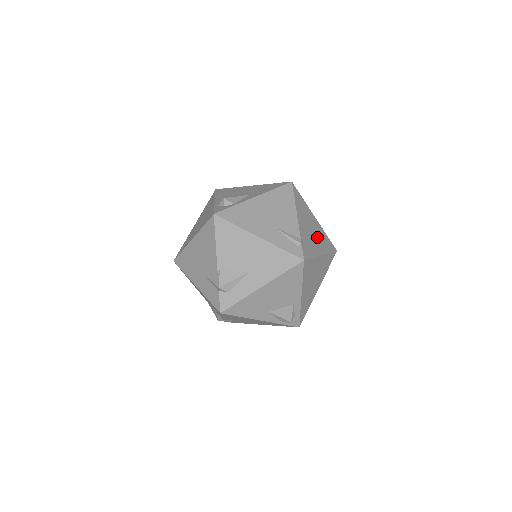
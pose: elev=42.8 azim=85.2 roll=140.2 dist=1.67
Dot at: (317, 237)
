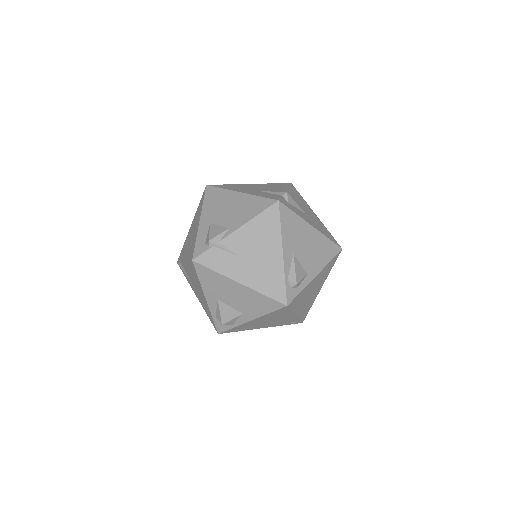
Dot at: occluded
